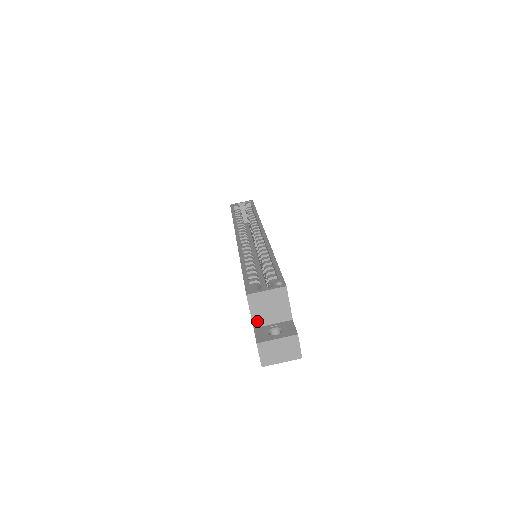
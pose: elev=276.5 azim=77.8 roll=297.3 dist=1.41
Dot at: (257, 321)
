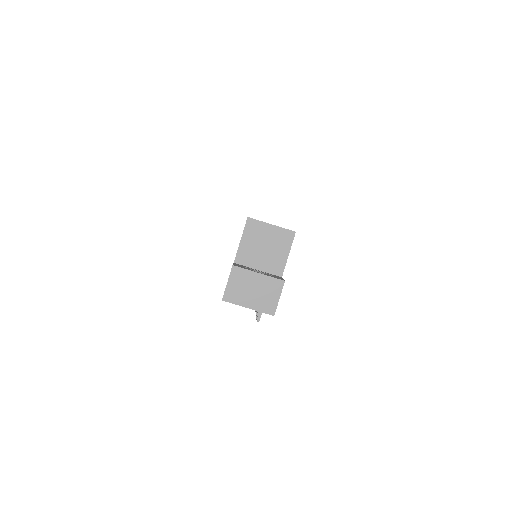
Dot at: (242, 256)
